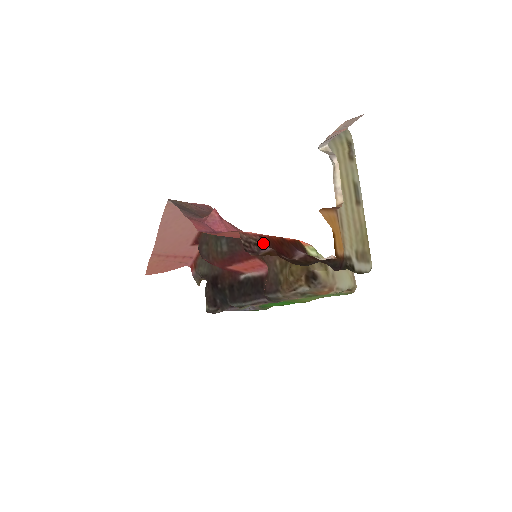
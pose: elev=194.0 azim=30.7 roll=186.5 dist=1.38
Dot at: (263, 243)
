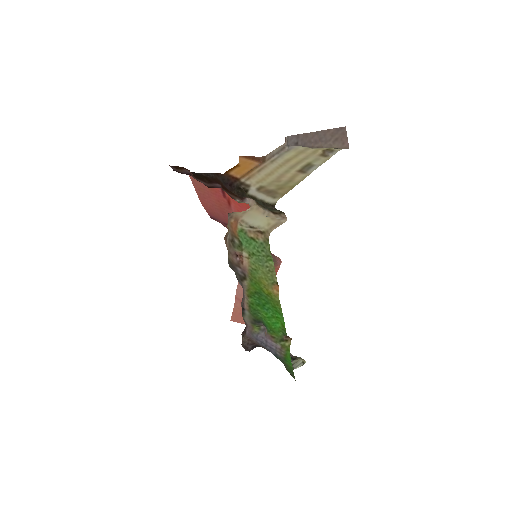
Dot at: occluded
